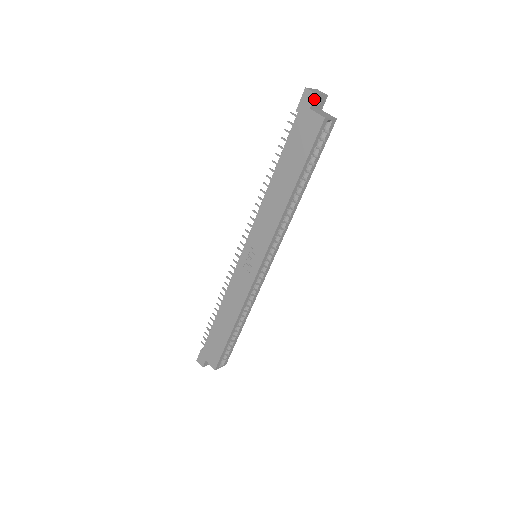
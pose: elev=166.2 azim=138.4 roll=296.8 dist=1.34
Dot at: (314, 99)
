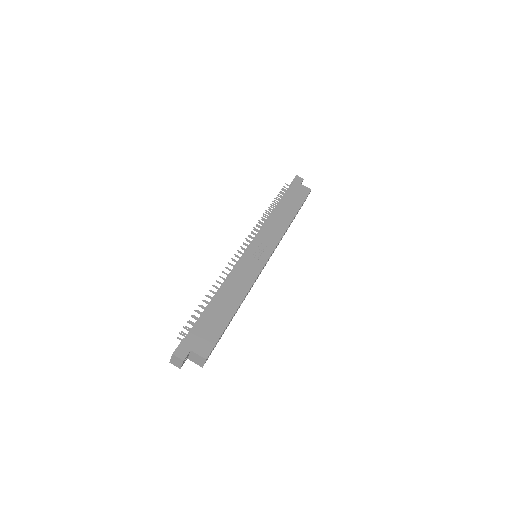
Dot at: (302, 181)
